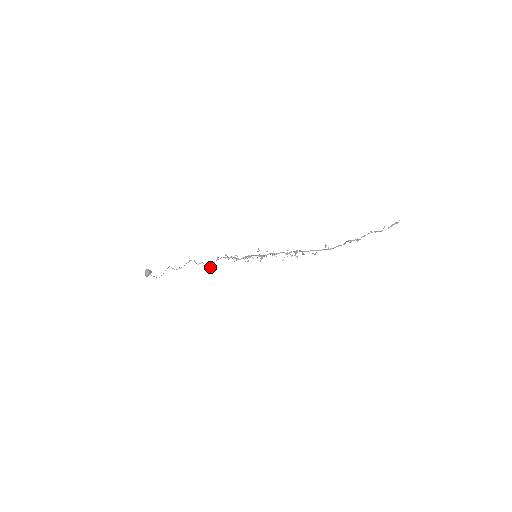
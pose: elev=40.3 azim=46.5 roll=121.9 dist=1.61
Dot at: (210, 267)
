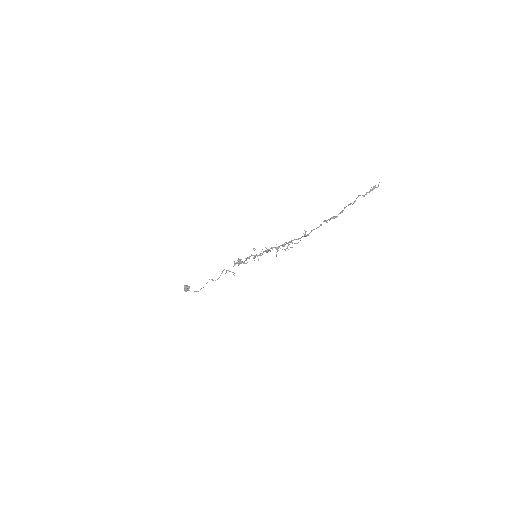
Dot at: occluded
